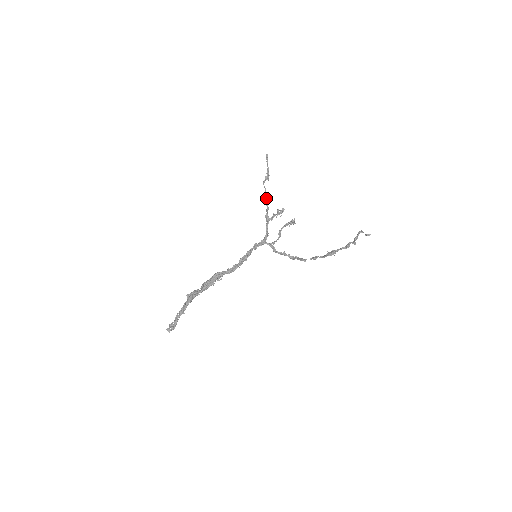
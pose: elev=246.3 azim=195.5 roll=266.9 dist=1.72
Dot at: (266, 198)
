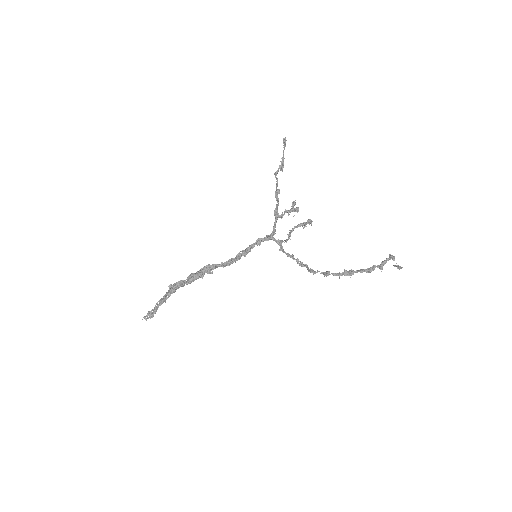
Dot at: (277, 192)
